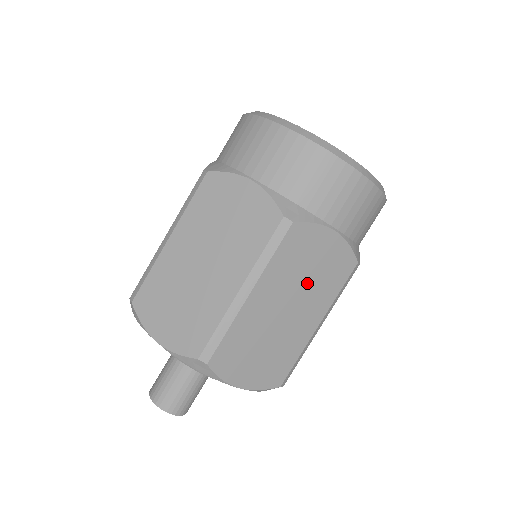
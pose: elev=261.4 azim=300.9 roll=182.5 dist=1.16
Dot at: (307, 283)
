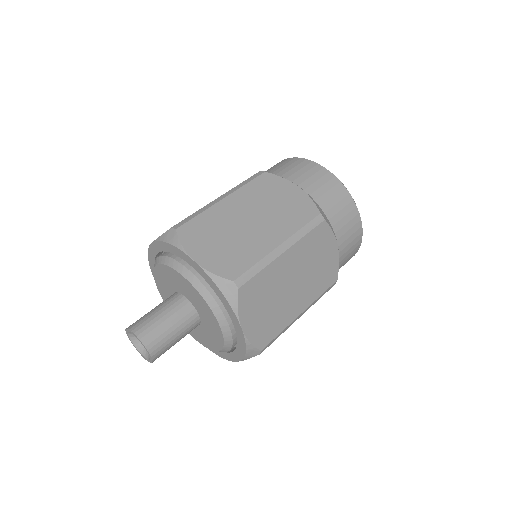
Dot at: (311, 272)
